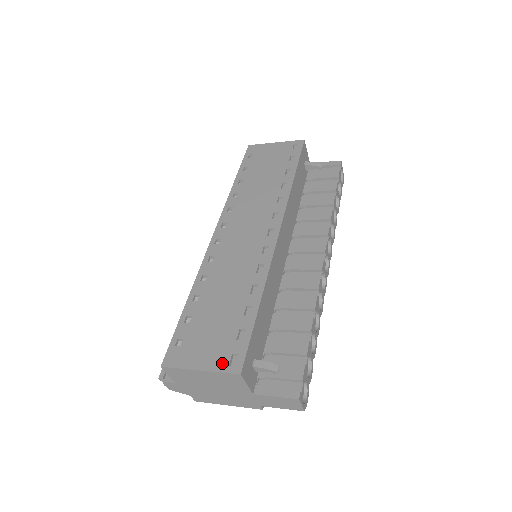
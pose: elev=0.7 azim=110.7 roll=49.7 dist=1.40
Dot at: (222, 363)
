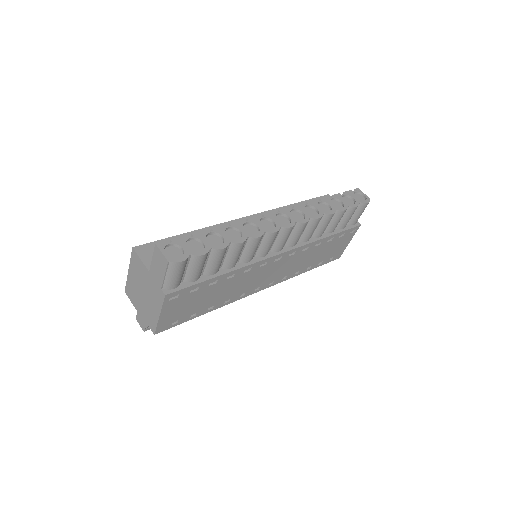
Dot at: occluded
